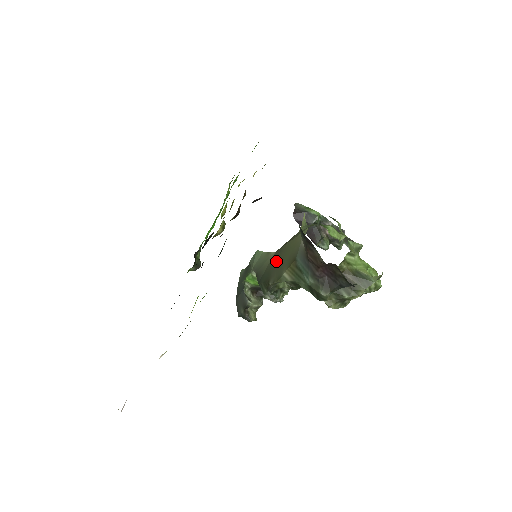
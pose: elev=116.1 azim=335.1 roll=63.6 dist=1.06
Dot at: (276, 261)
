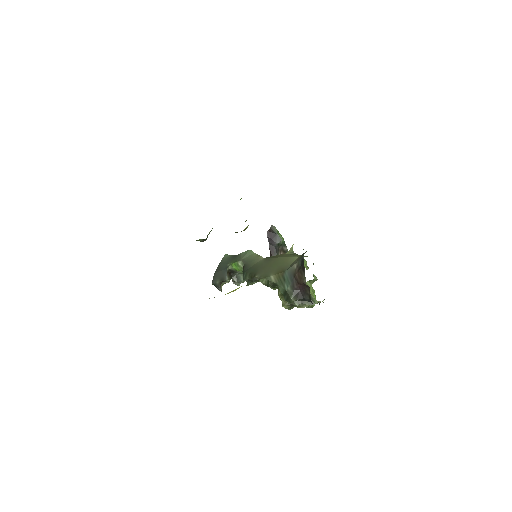
Dot at: (265, 264)
